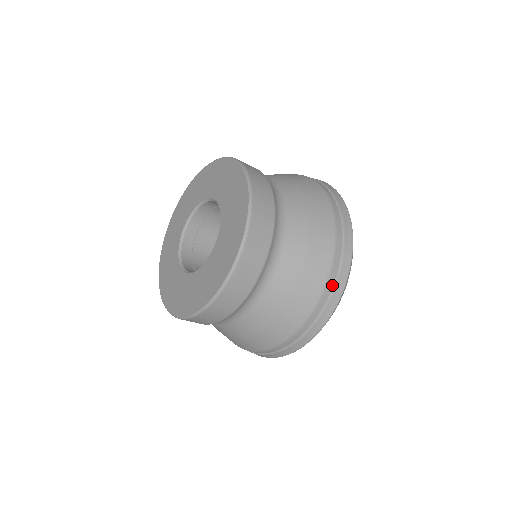
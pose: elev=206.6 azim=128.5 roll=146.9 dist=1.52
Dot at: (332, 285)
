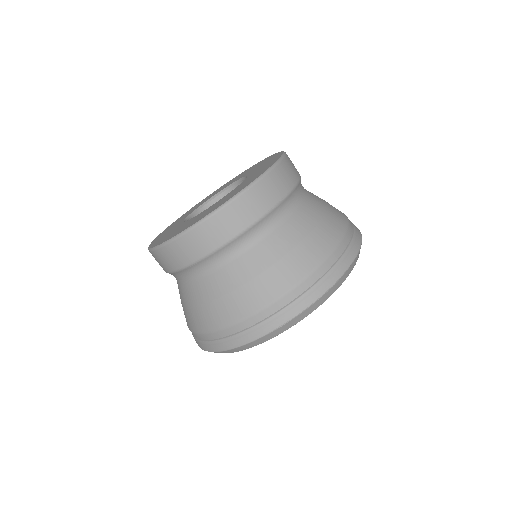
Dot at: (320, 276)
